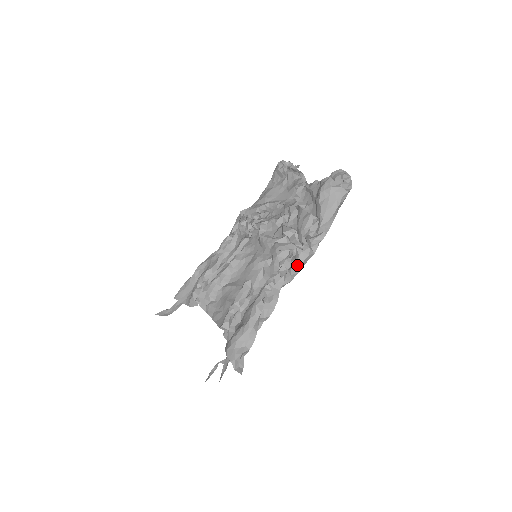
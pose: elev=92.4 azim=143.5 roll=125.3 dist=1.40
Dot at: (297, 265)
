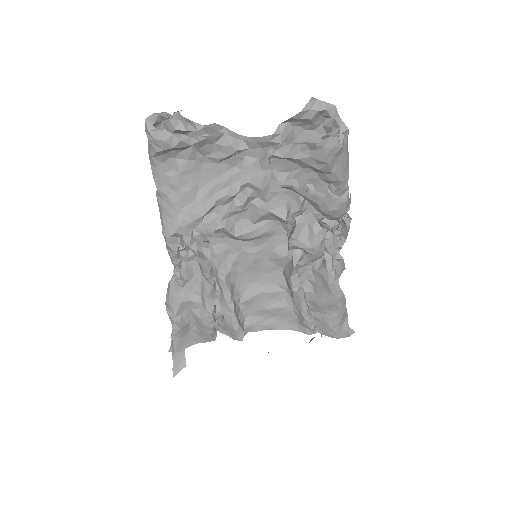
Dot at: (345, 239)
